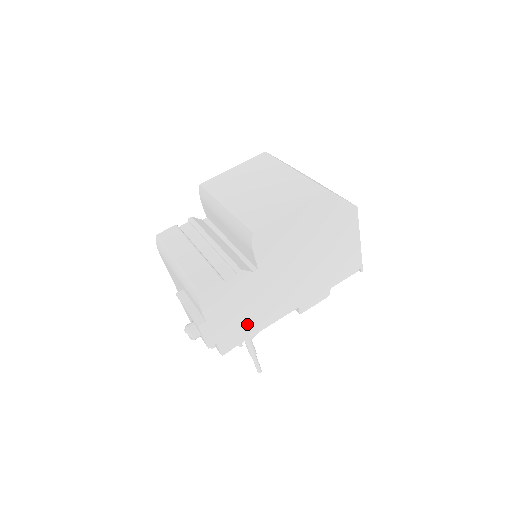
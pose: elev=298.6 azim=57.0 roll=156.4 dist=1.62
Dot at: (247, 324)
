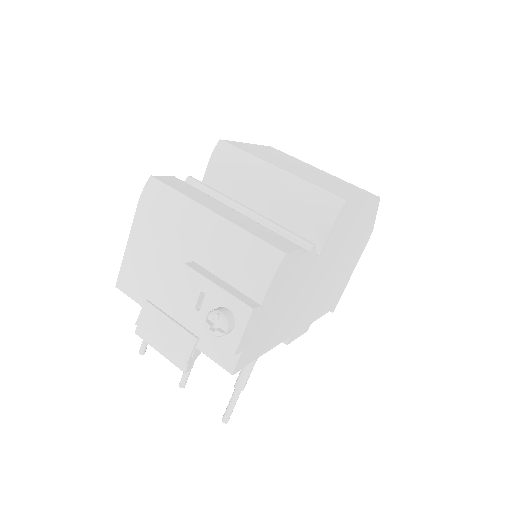
Dot at: (270, 333)
